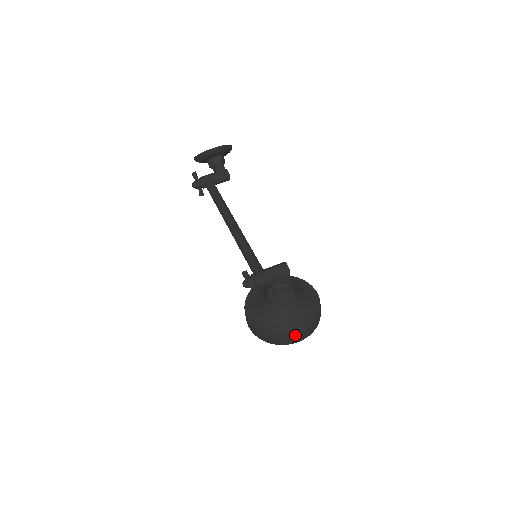
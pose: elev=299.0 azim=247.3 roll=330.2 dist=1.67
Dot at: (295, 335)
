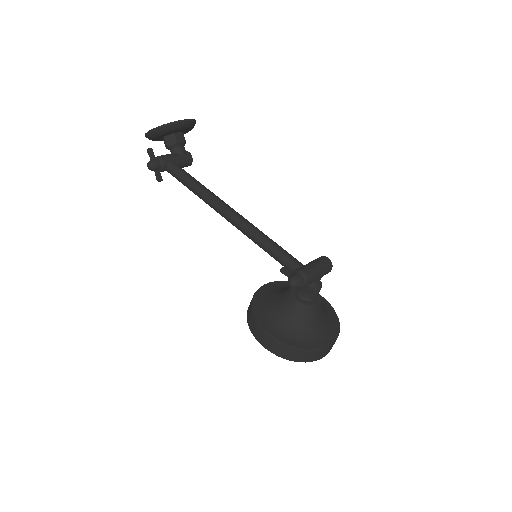
Dot at: (329, 347)
